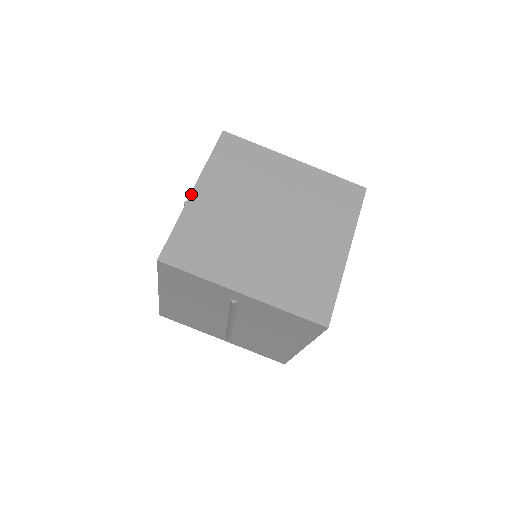
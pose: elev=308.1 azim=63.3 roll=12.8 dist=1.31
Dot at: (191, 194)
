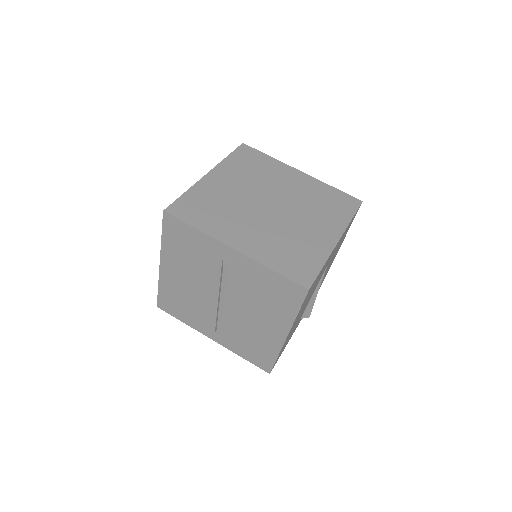
Dot at: (205, 175)
